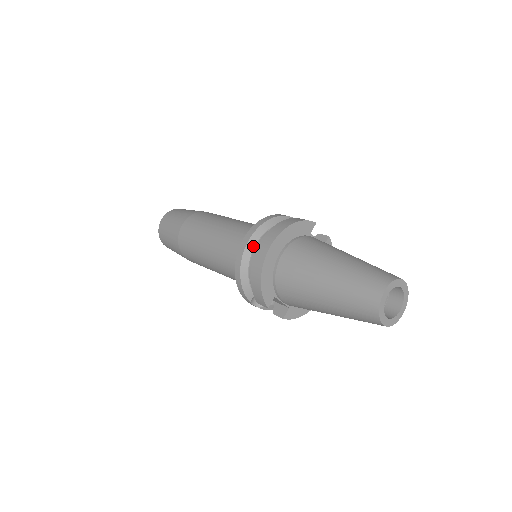
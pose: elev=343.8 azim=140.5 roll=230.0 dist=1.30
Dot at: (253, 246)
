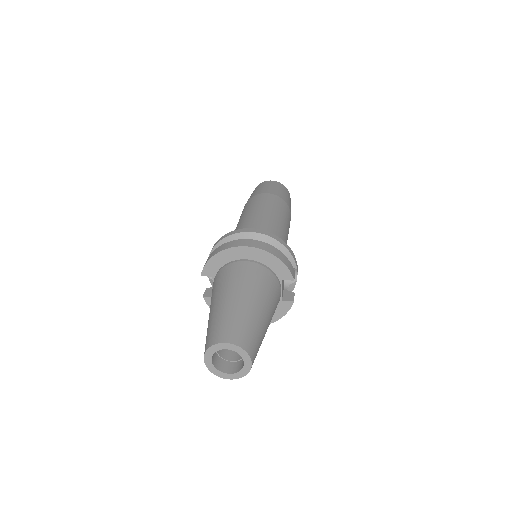
Dot at: (246, 238)
